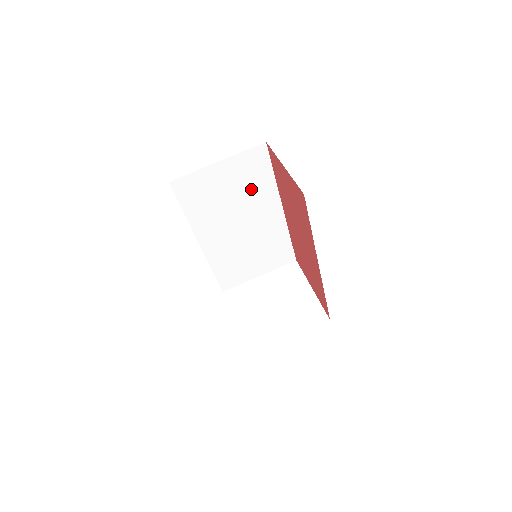
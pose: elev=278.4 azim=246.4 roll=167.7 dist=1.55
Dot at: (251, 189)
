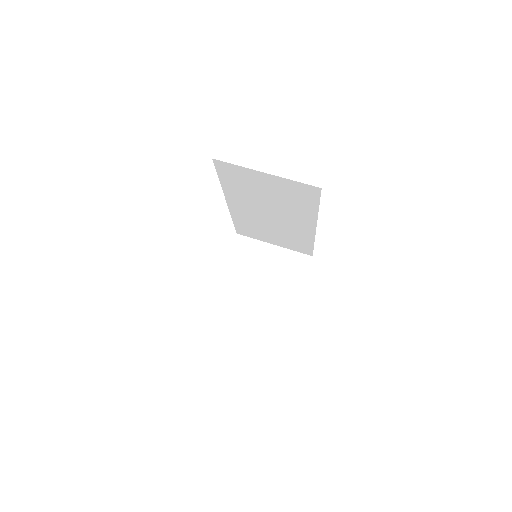
Dot at: (291, 203)
